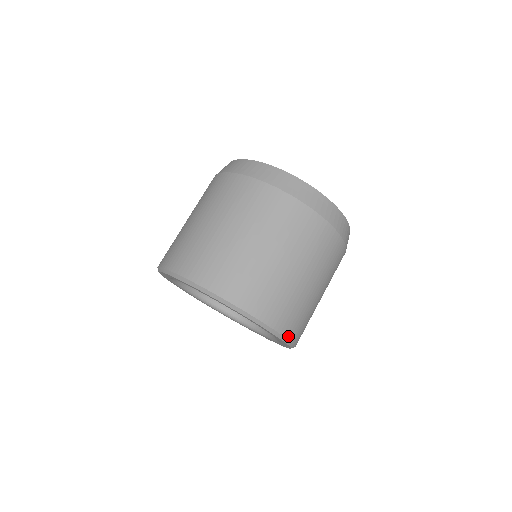
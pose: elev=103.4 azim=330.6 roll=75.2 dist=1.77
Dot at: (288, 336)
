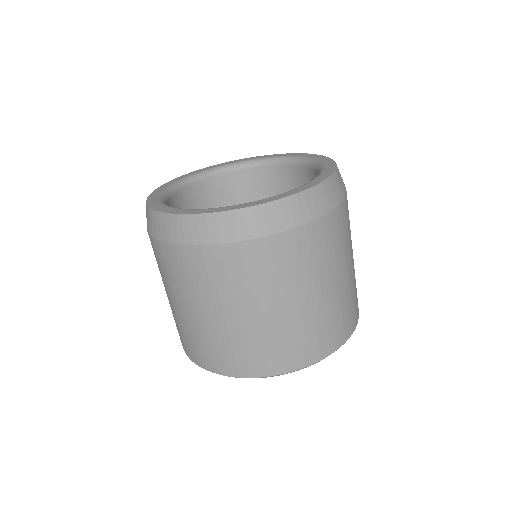
Dot at: occluded
